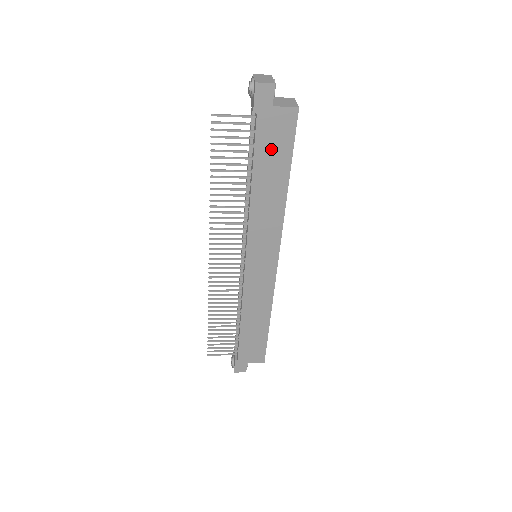
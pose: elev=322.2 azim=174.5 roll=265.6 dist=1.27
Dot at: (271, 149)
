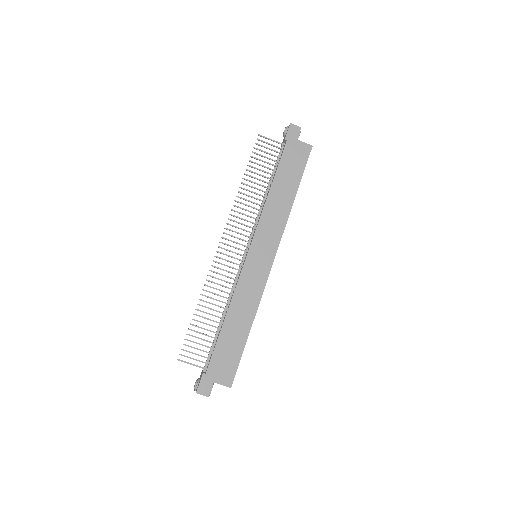
Dot at: (290, 166)
